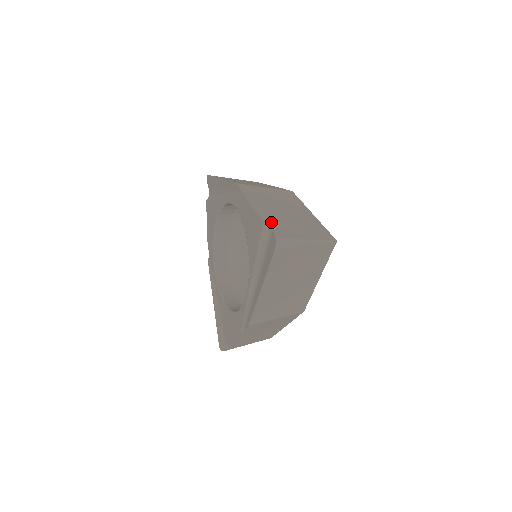
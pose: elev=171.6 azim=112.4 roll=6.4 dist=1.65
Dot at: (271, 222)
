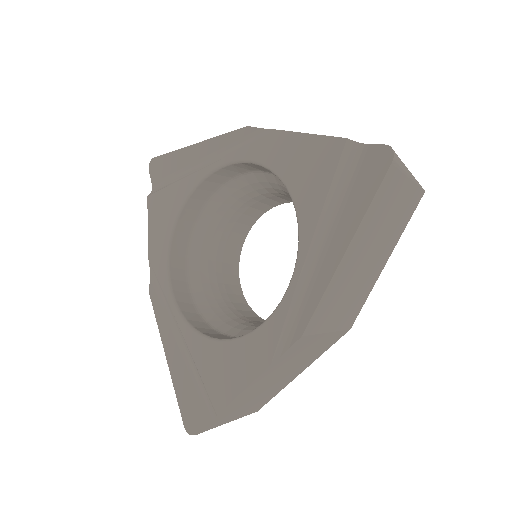
Dot at: occluded
